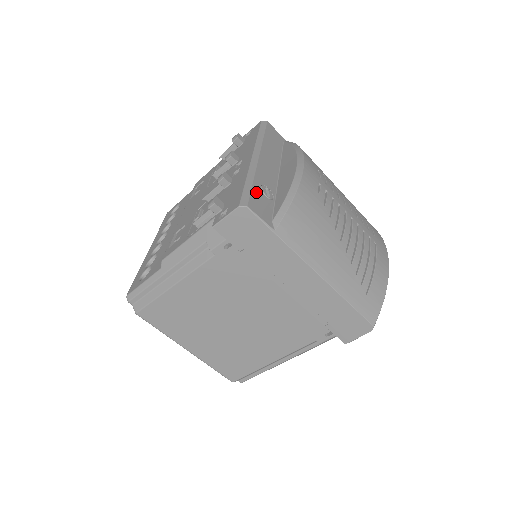
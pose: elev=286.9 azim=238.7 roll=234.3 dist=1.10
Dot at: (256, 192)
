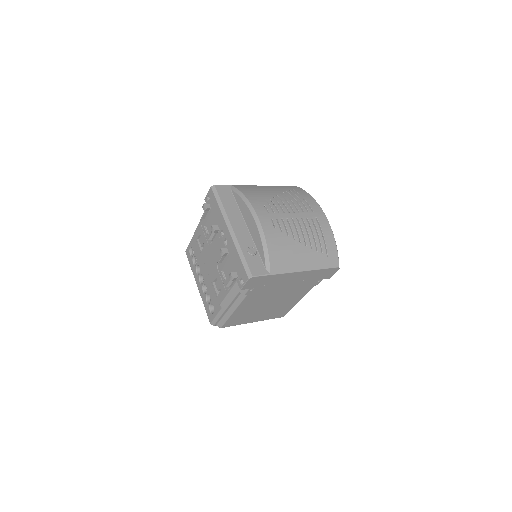
Dot at: (249, 260)
